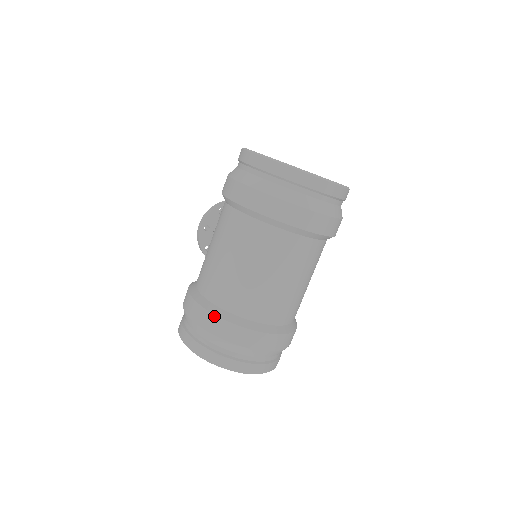
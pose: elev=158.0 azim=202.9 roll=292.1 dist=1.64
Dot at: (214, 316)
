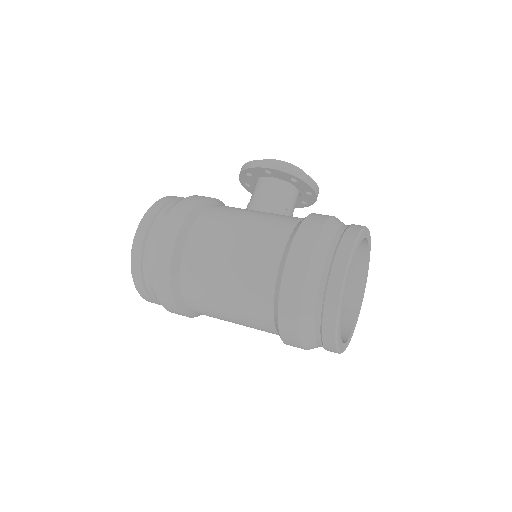
Dot at: (169, 279)
